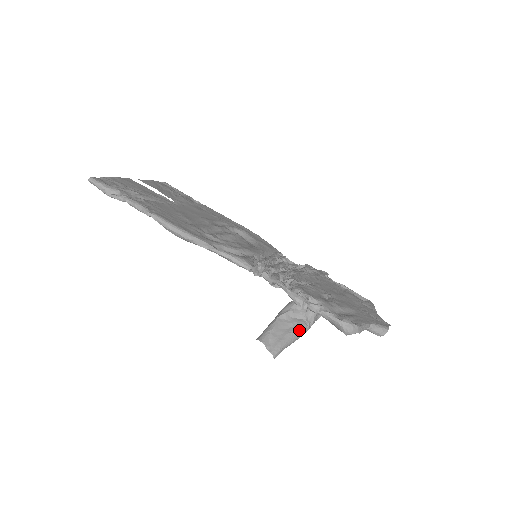
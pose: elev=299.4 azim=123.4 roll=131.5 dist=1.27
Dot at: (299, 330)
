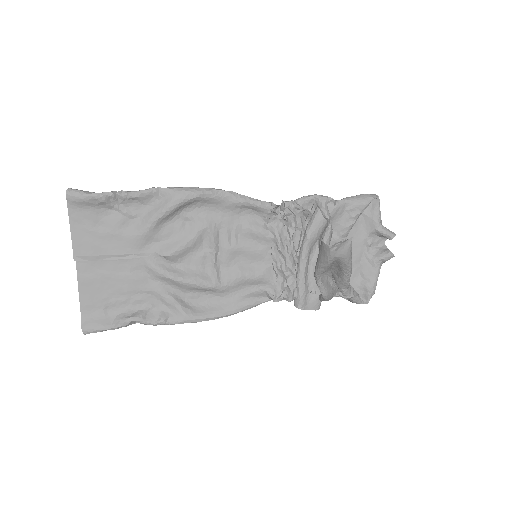
Dot at: occluded
